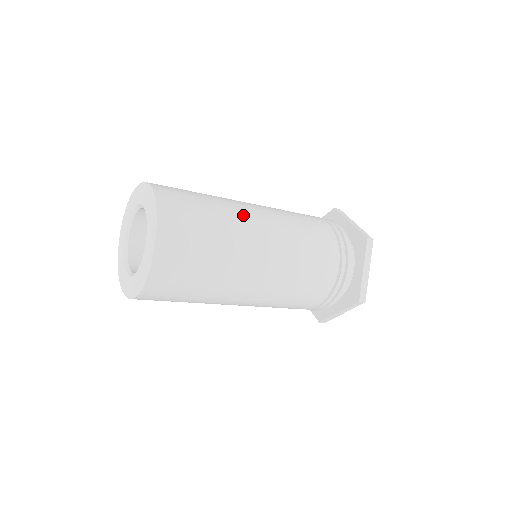
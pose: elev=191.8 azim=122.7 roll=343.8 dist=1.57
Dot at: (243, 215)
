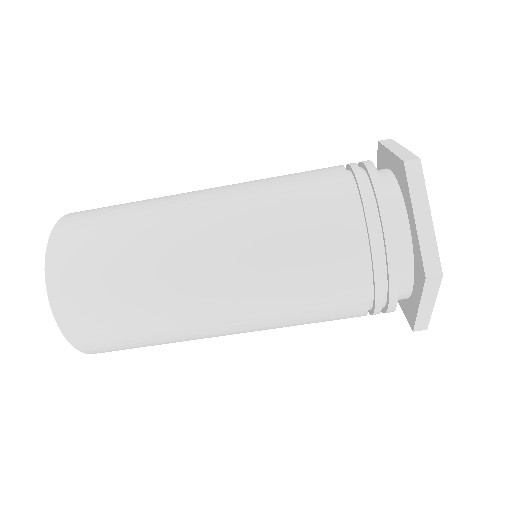
Dot at: occluded
